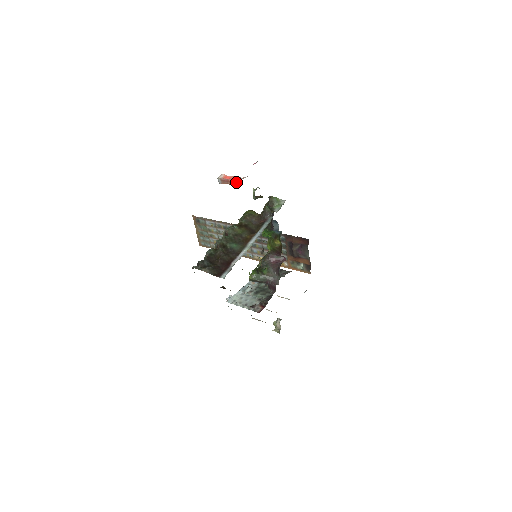
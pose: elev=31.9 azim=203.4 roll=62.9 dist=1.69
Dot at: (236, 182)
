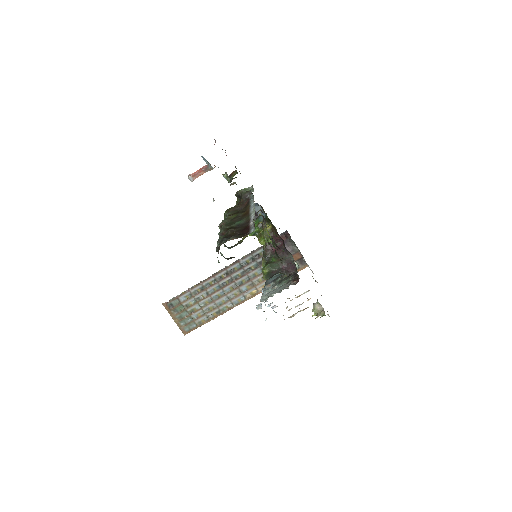
Dot at: (207, 166)
